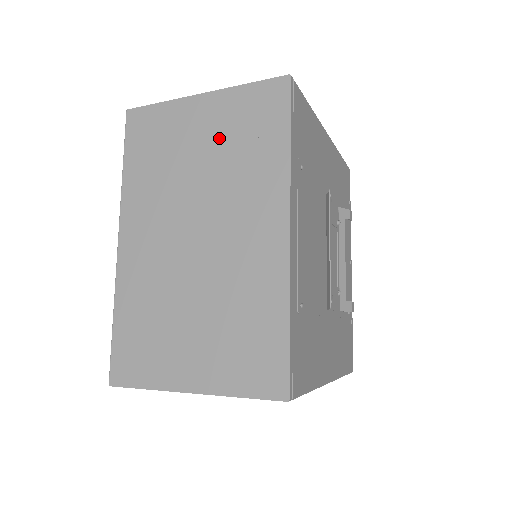
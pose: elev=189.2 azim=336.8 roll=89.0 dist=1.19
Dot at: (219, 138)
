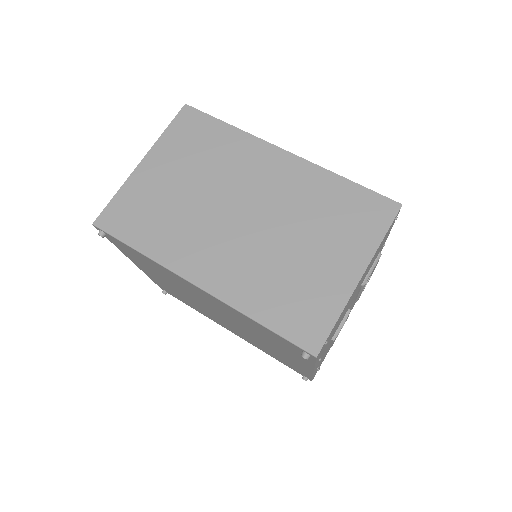
Dot at: (185, 165)
